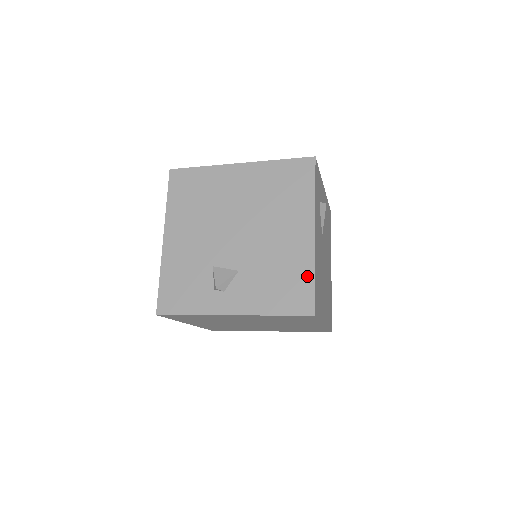
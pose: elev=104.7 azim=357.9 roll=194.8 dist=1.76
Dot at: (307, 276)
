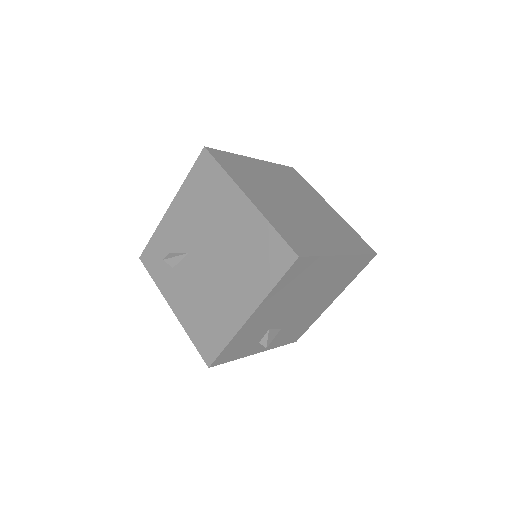
Dot at: (310, 324)
